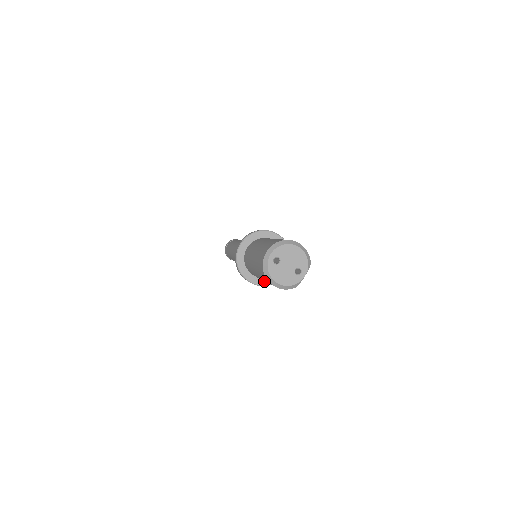
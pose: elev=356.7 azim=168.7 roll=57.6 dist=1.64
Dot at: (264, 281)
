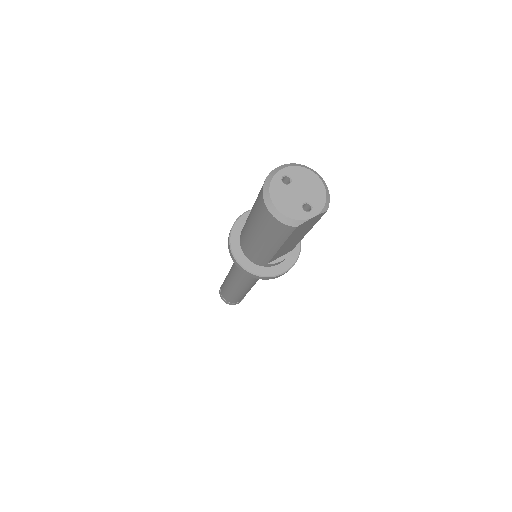
Dot at: (253, 267)
